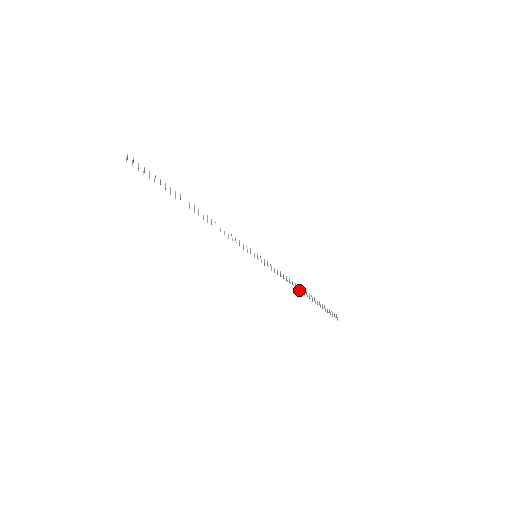
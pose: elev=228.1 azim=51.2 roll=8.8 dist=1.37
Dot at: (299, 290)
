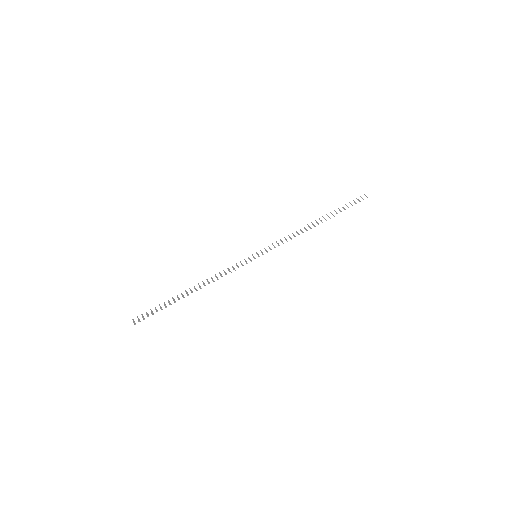
Dot at: occluded
